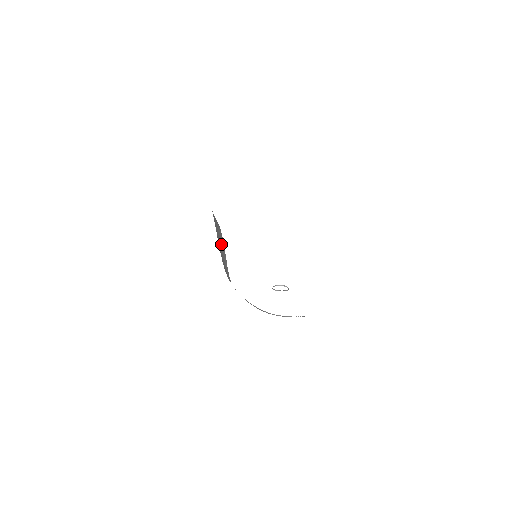
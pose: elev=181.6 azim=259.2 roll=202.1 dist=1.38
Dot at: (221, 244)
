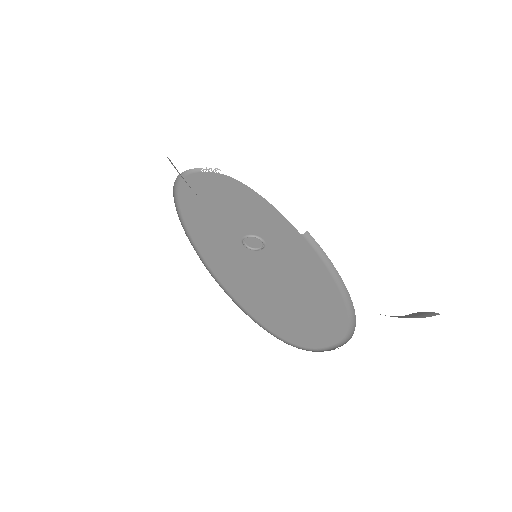
Dot at: occluded
